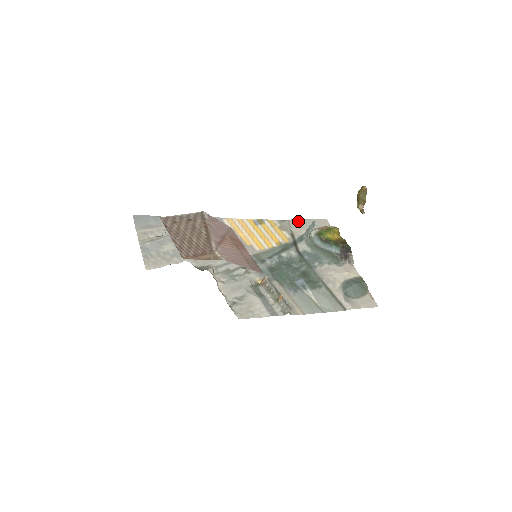
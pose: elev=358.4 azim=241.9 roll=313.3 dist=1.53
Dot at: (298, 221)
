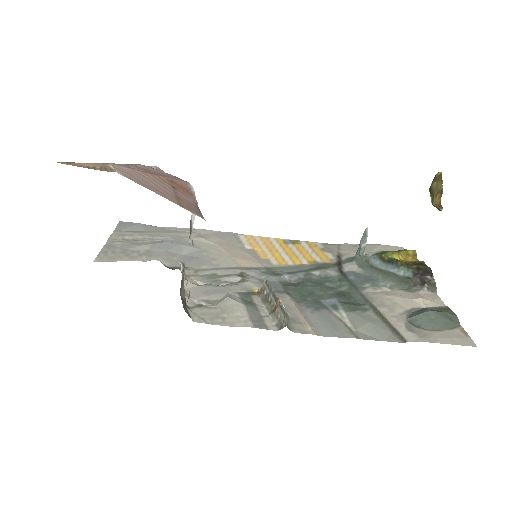
Dot at: (354, 245)
